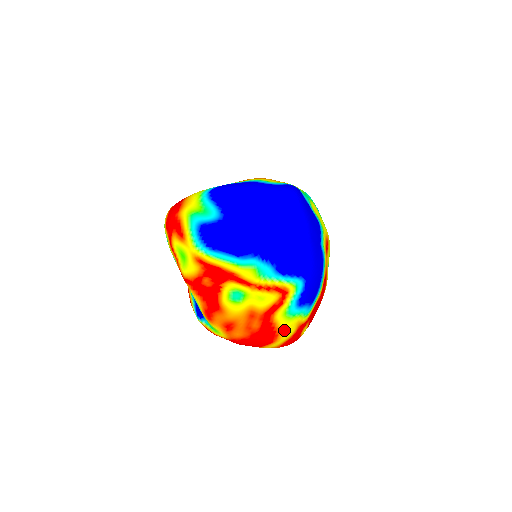
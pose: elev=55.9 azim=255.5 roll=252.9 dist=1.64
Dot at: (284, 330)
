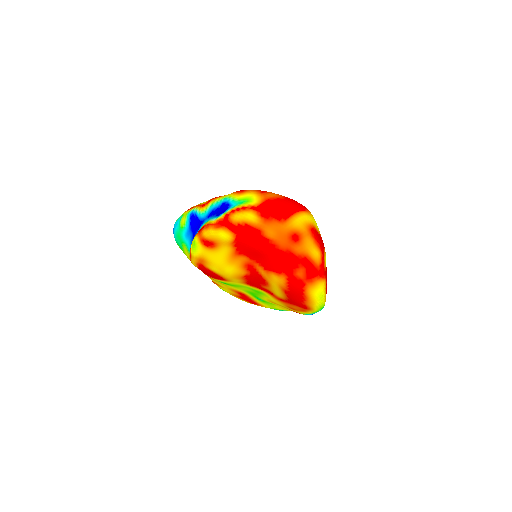
Dot at: (312, 215)
